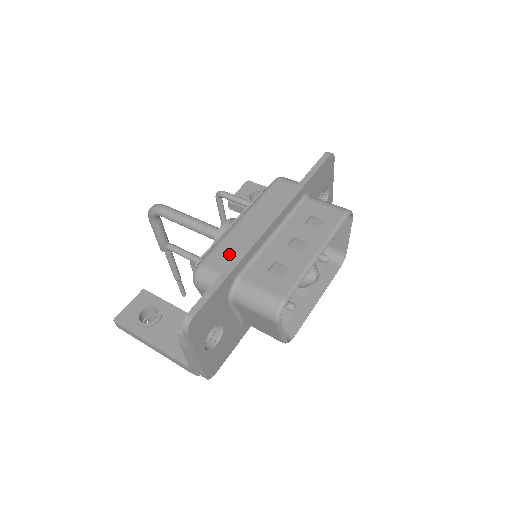
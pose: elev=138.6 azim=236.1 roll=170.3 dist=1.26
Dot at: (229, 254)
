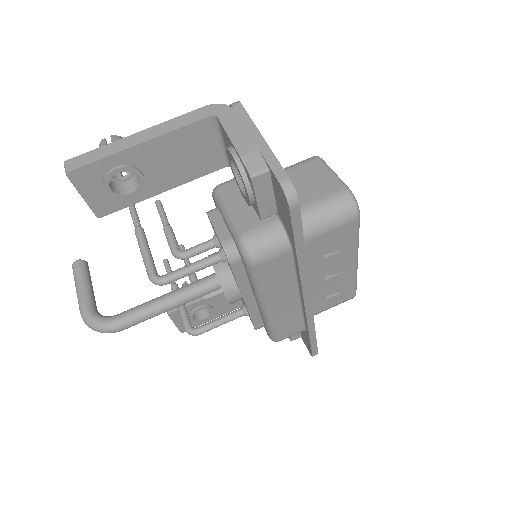
Dot at: (292, 325)
